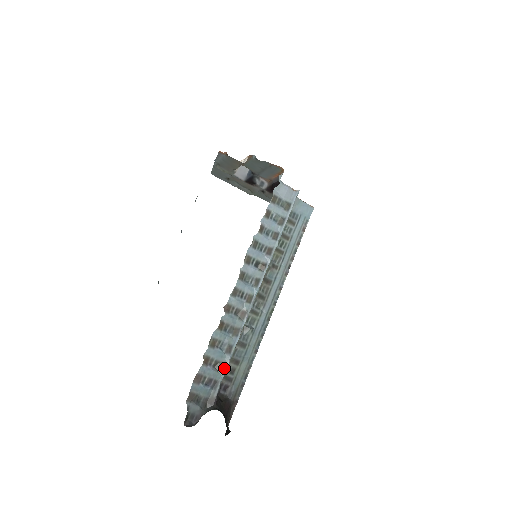
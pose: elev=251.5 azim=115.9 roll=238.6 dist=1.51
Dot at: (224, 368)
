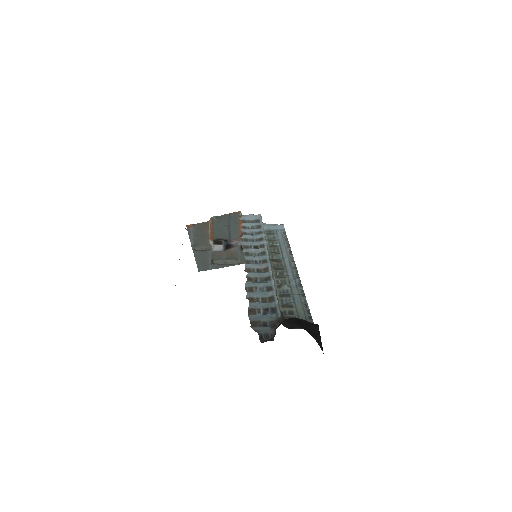
Dot at: (274, 299)
